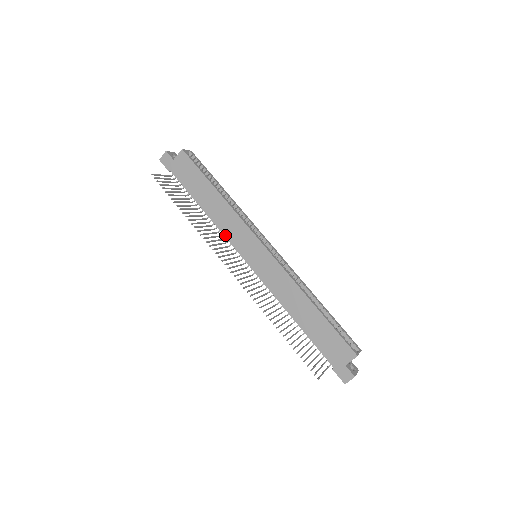
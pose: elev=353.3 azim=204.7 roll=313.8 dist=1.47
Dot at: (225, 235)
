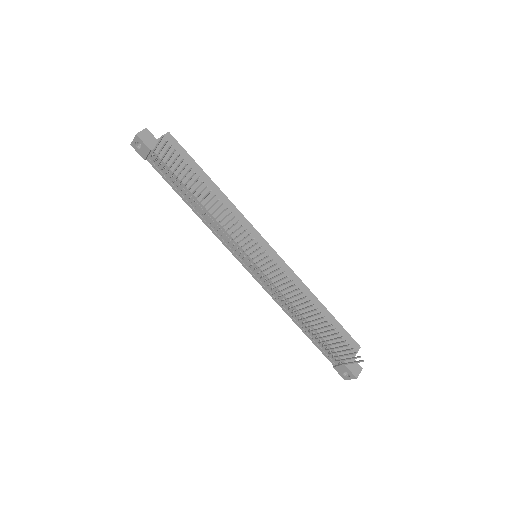
Dot at: (226, 229)
